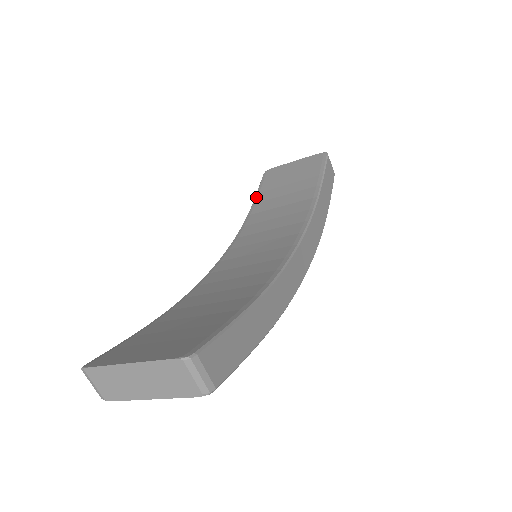
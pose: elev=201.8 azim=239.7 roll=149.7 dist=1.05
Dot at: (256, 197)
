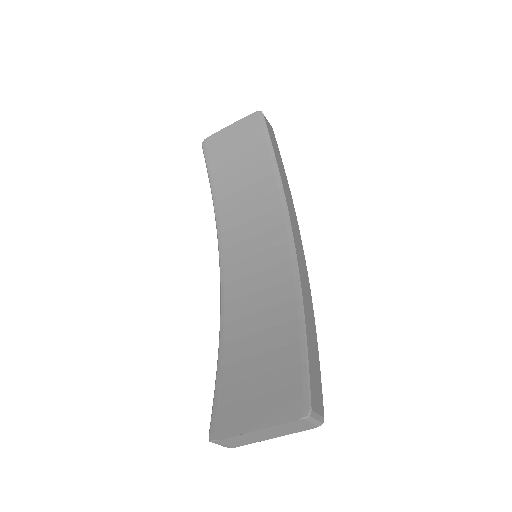
Dot at: (210, 177)
